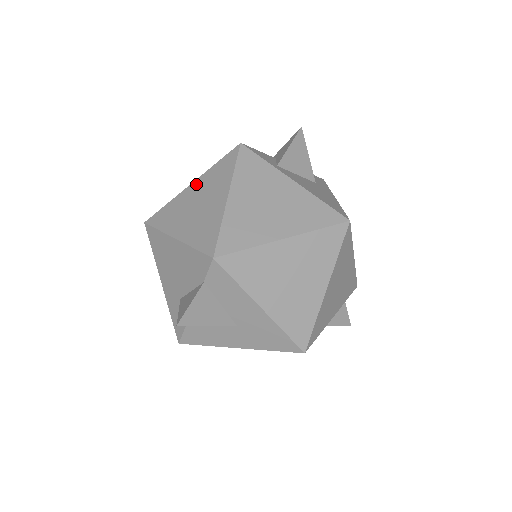
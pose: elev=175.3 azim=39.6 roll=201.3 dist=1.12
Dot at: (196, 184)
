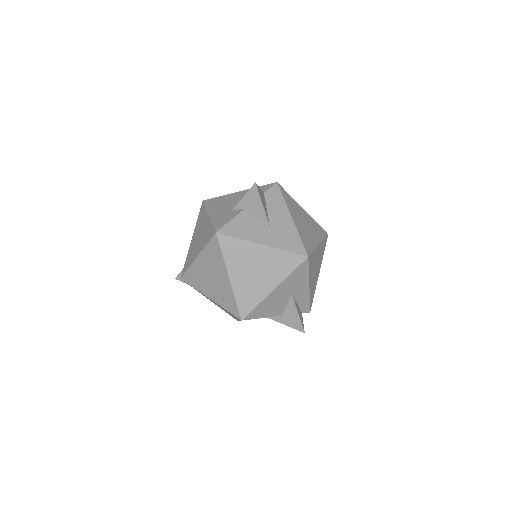
Dot at: occluded
